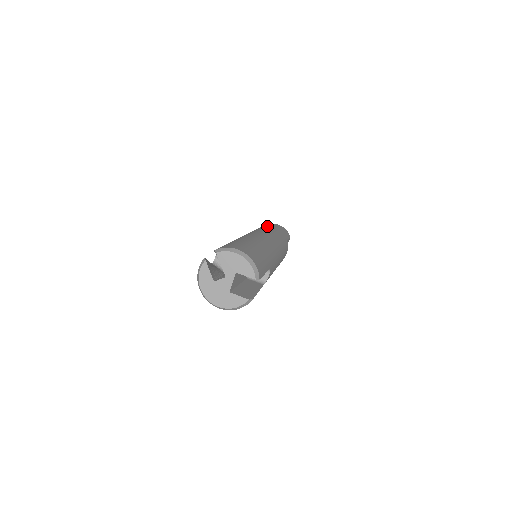
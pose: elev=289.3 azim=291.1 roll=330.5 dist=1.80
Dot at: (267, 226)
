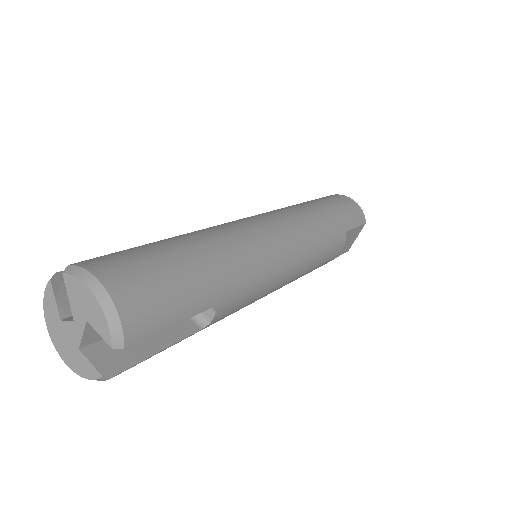
Dot at: (319, 202)
